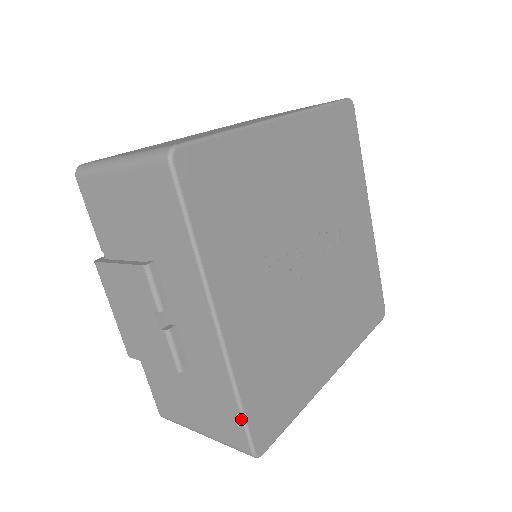
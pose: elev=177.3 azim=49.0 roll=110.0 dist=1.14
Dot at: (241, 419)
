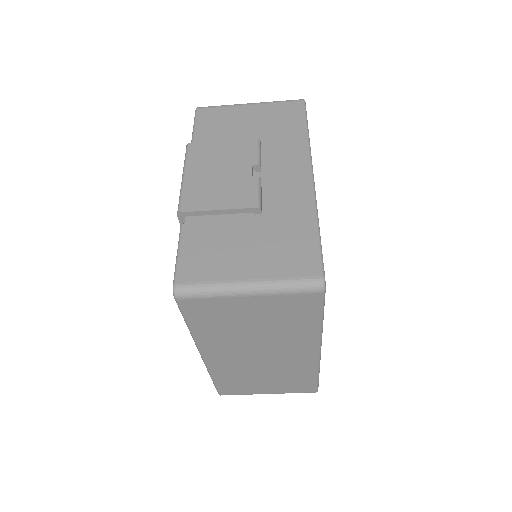
Dot at: (318, 243)
